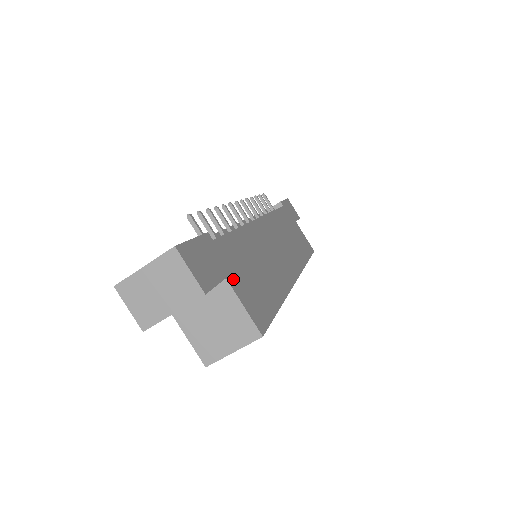
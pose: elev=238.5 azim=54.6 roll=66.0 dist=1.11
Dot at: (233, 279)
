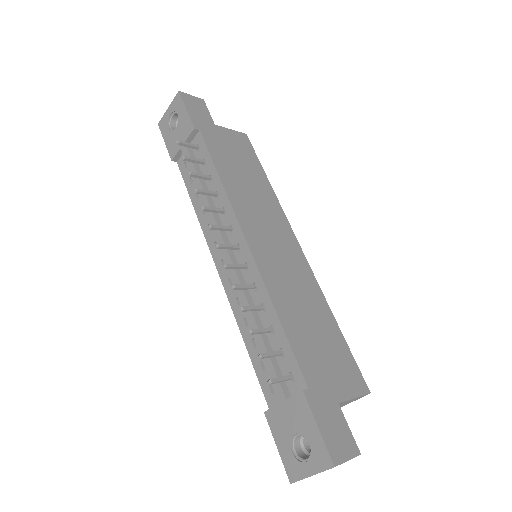
Dot at: (336, 391)
